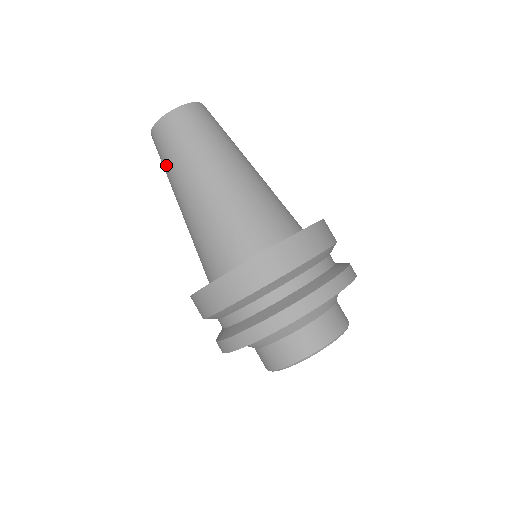
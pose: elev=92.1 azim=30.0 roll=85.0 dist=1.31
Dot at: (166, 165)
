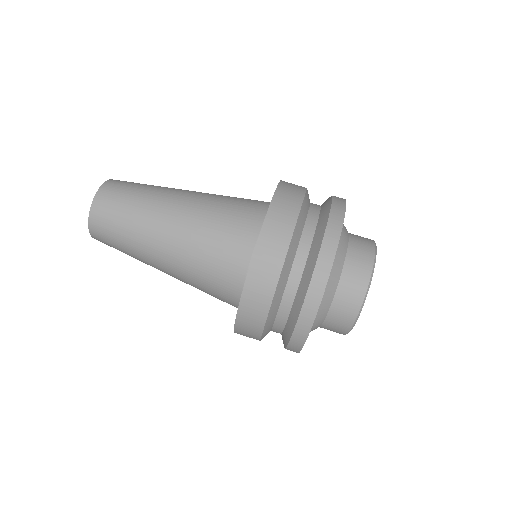
Dot at: (124, 235)
